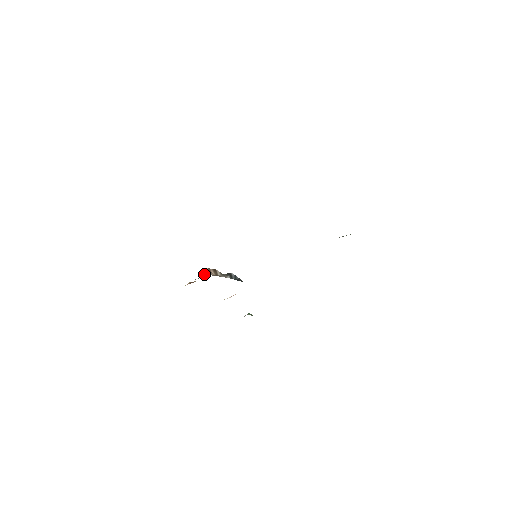
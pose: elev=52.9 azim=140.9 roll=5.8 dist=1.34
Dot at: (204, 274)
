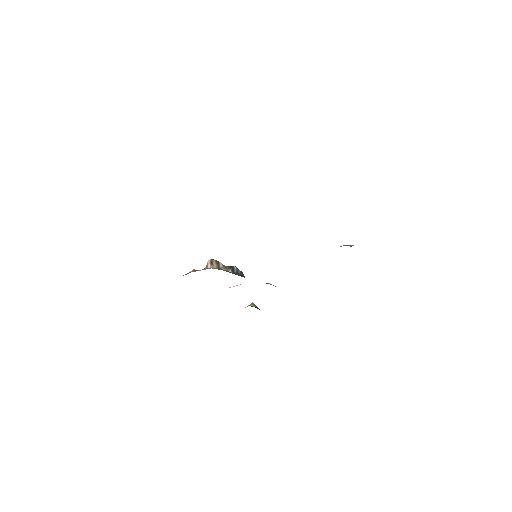
Dot at: occluded
